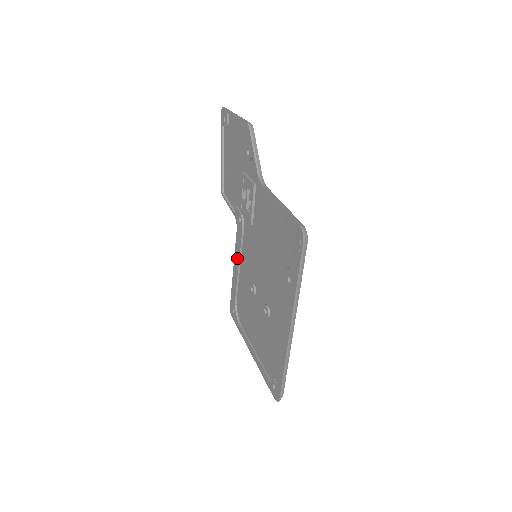
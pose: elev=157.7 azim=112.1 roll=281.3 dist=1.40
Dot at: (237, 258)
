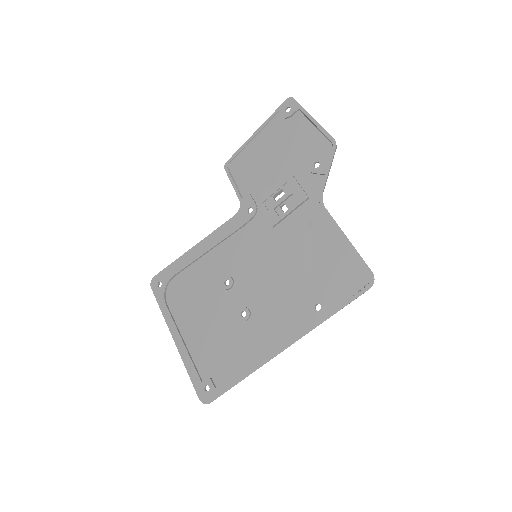
Dot at: (214, 240)
